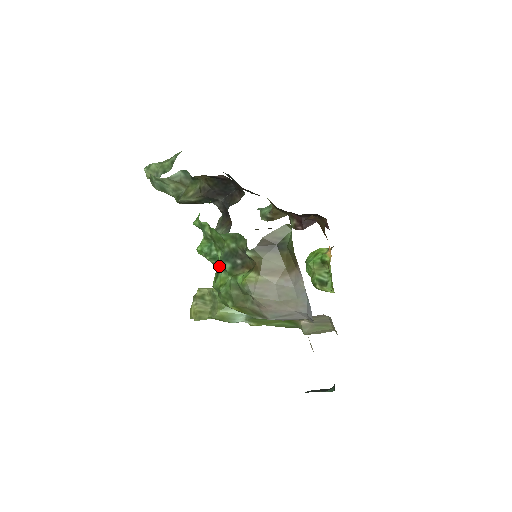
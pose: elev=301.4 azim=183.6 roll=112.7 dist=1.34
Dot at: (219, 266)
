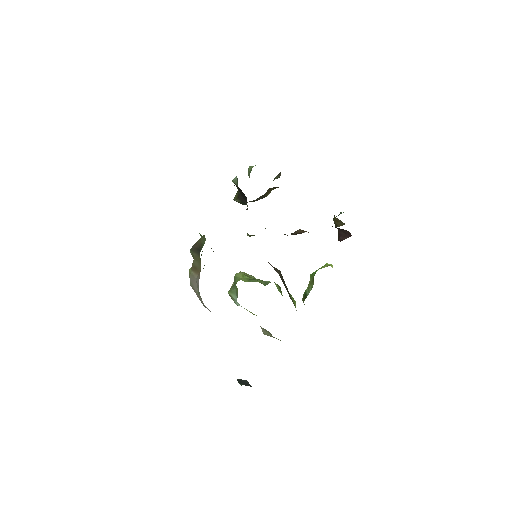
Dot at: occluded
